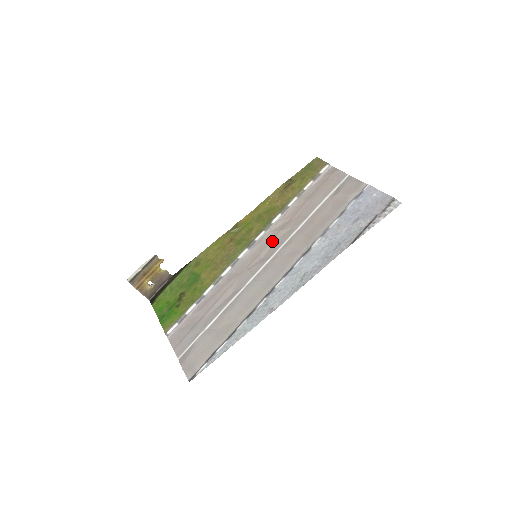
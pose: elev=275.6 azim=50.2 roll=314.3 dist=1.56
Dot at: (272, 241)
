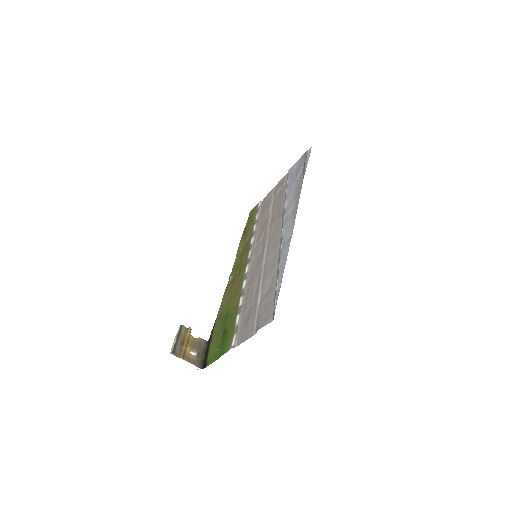
Dot at: (260, 244)
